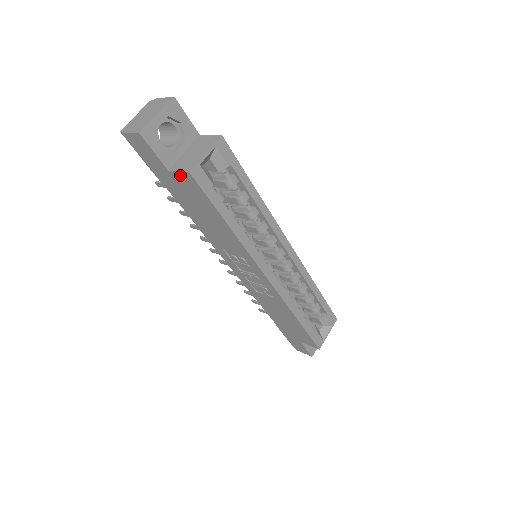
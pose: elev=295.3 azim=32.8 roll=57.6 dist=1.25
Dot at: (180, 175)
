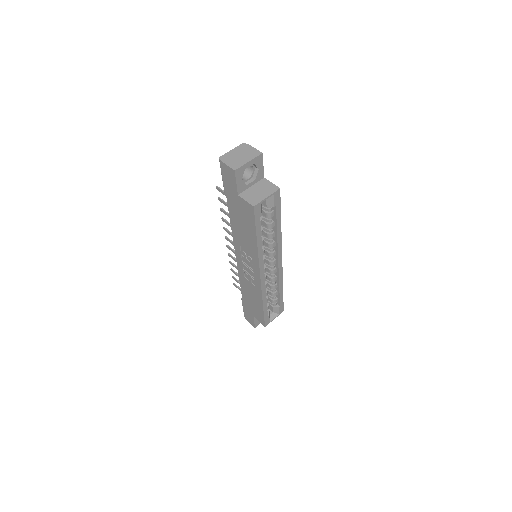
Dot at: (245, 202)
